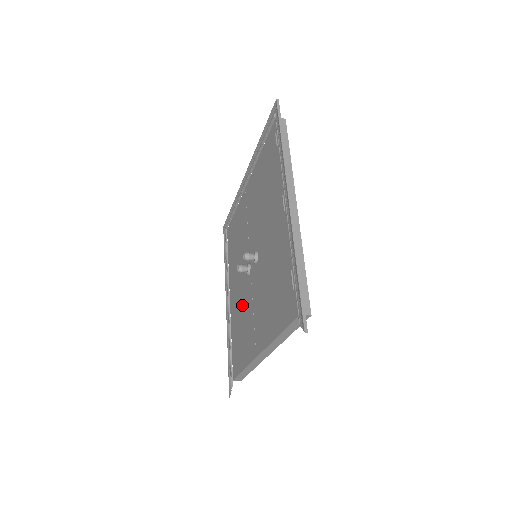
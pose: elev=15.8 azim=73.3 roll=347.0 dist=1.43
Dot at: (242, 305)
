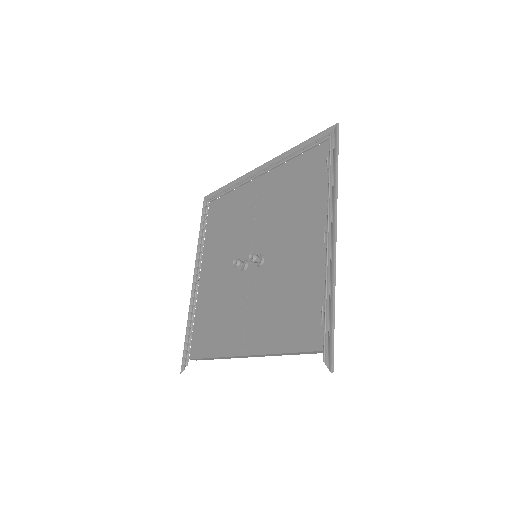
Dot at: (223, 294)
